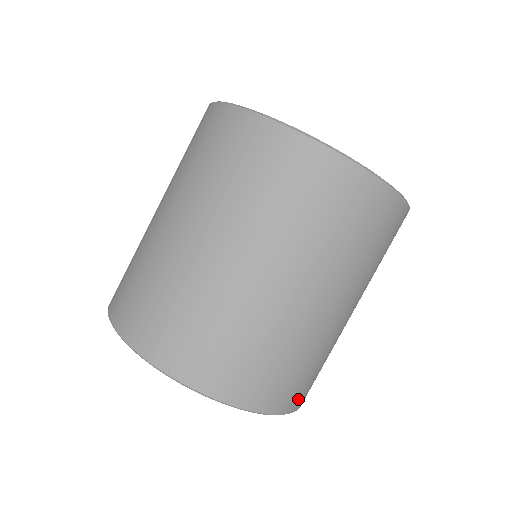
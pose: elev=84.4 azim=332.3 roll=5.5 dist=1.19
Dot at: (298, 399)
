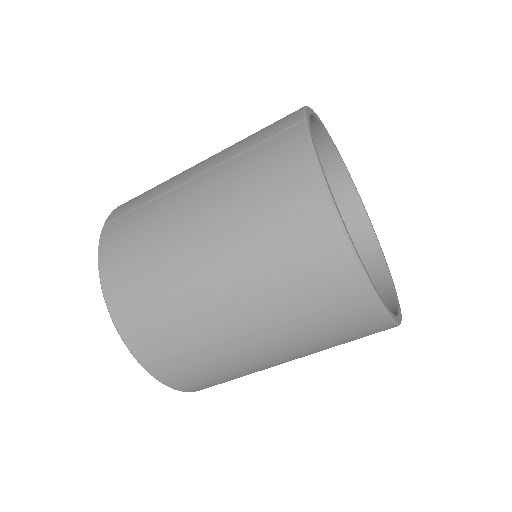
Dot at: occluded
